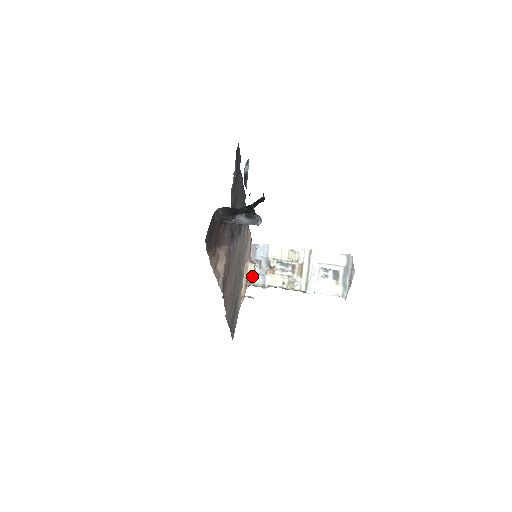
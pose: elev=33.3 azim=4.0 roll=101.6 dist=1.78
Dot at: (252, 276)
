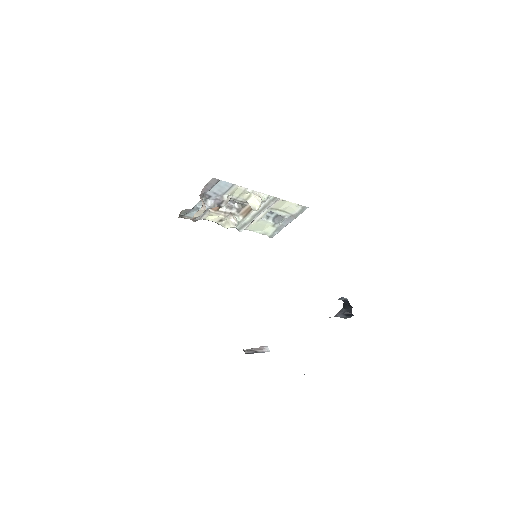
Dot at: (188, 210)
